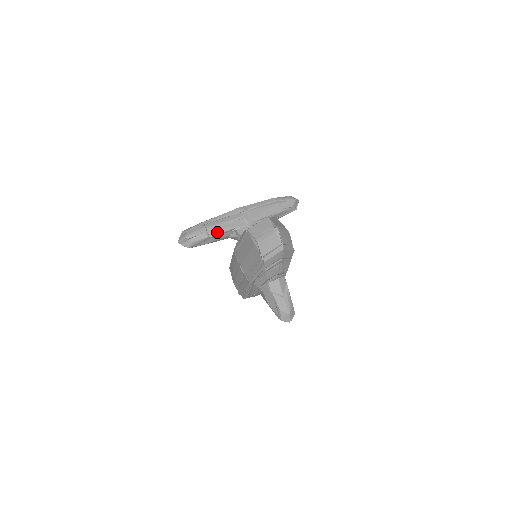
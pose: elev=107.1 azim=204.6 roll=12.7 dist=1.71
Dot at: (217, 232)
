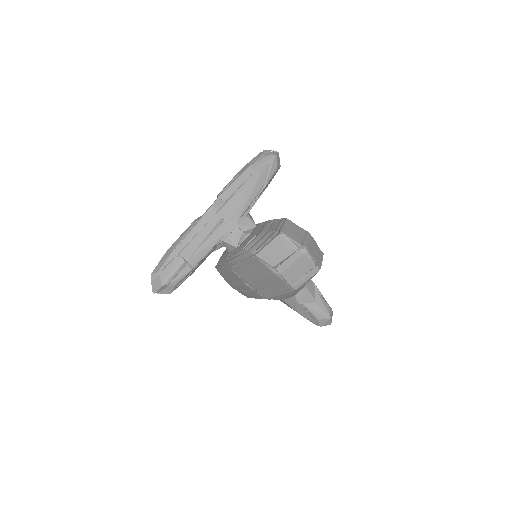
Dot at: (201, 257)
